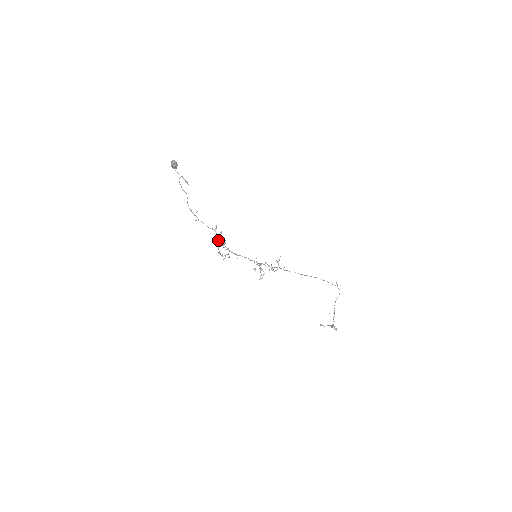
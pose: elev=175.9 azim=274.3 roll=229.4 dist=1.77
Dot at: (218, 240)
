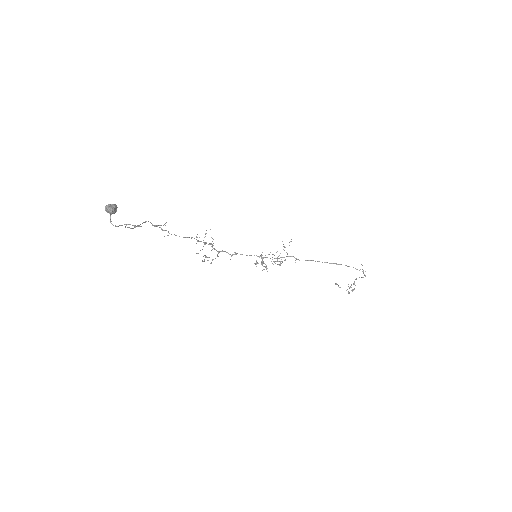
Dot at: occluded
